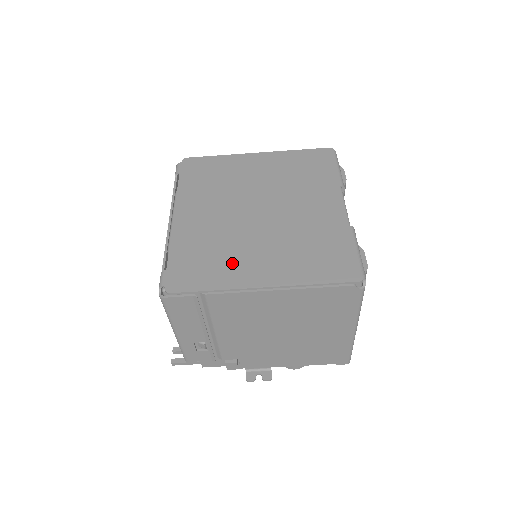
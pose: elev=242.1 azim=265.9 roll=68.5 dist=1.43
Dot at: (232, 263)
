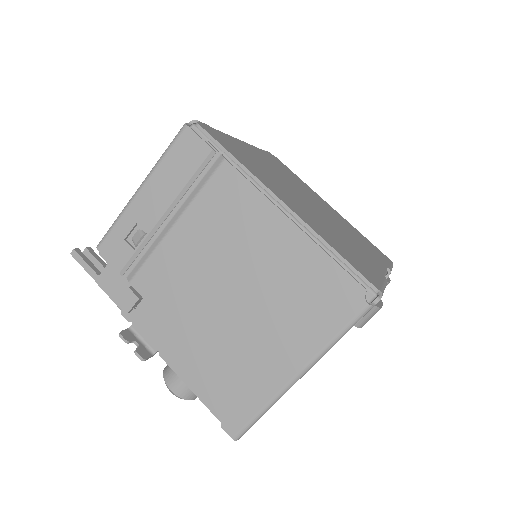
Dot at: (267, 178)
